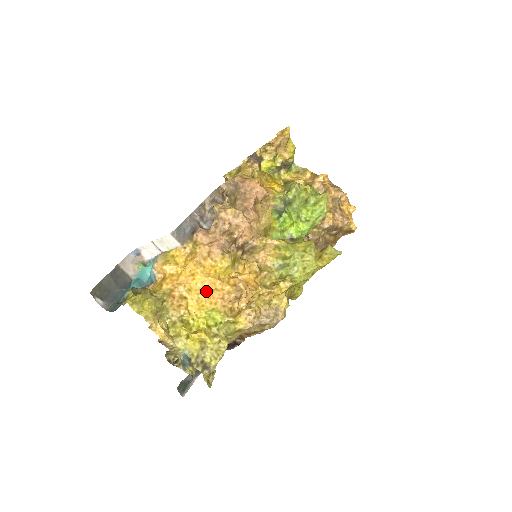
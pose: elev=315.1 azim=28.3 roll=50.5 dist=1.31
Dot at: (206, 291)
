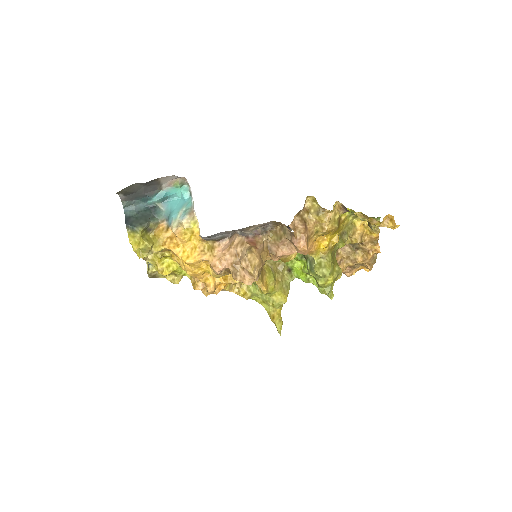
Dot at: (187, 273)
